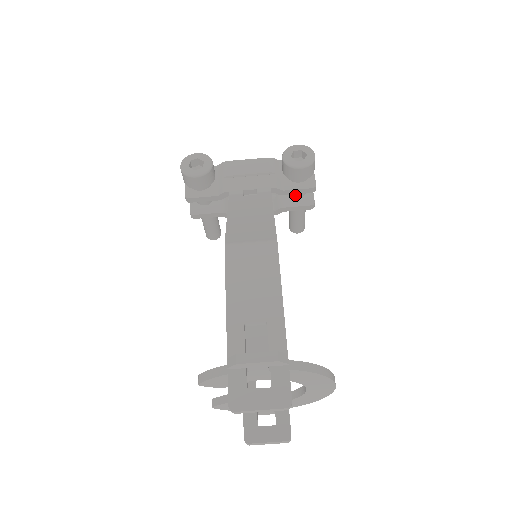
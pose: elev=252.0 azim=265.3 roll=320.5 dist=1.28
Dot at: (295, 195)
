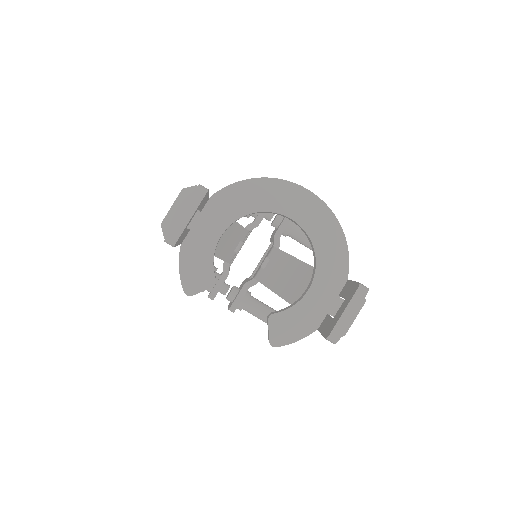
Dot at: (277, 223)
